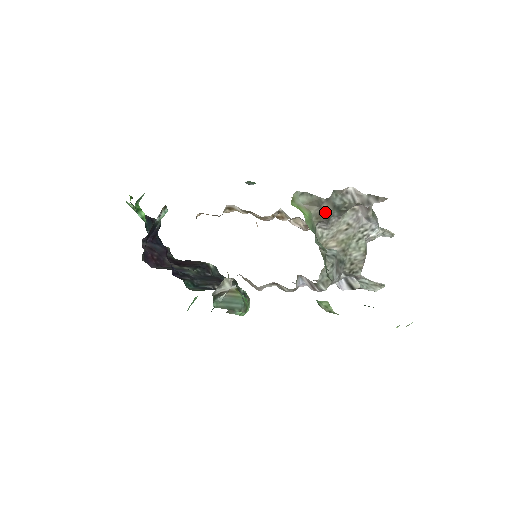
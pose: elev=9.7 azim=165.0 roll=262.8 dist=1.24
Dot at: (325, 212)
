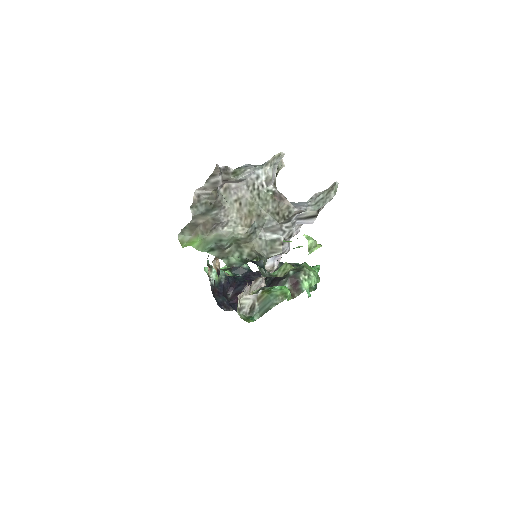
Dot at: (206, 222)
